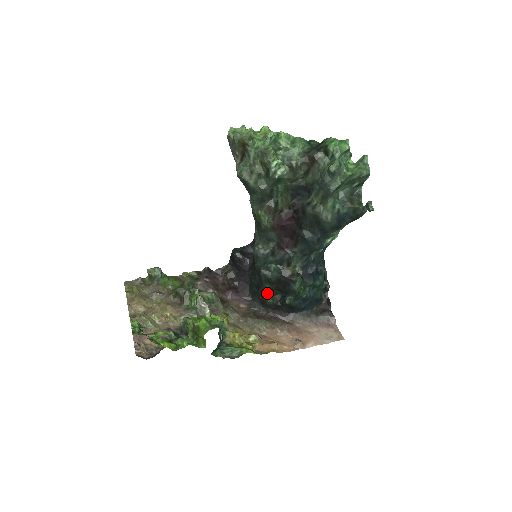
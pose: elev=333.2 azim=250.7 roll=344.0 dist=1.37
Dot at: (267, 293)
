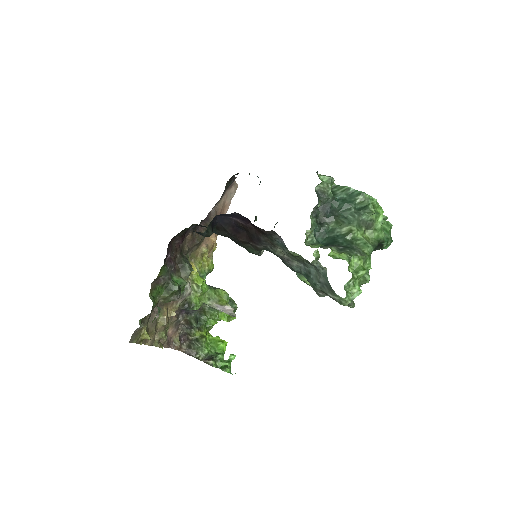
Dot at: occluded
